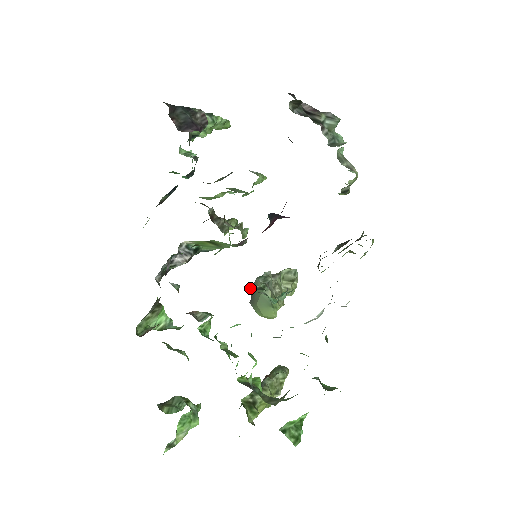
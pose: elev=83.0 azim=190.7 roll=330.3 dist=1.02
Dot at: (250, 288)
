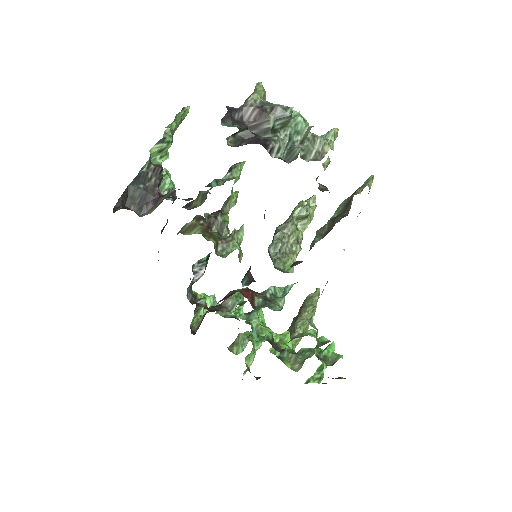
Dot at: (255, 302)
